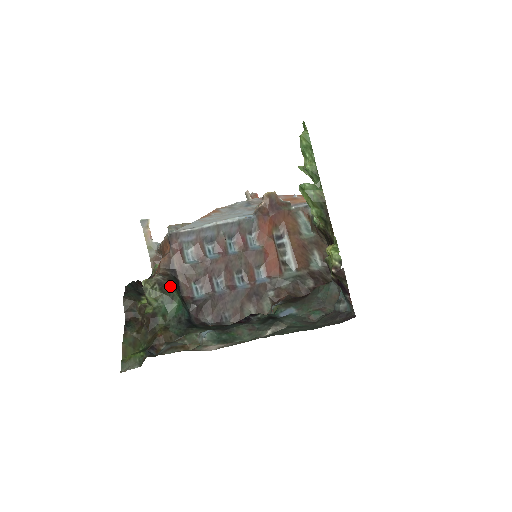
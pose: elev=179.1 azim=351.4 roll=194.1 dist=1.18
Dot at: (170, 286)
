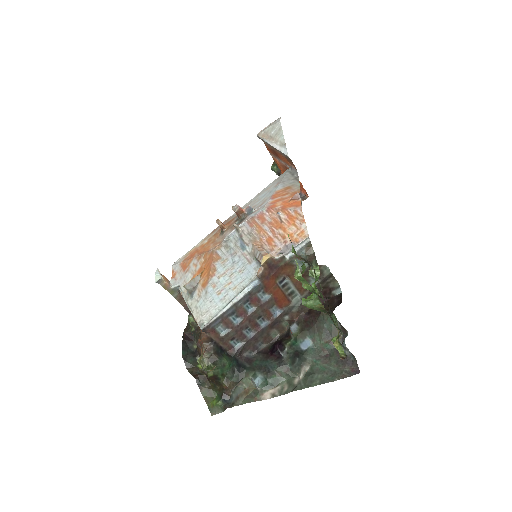
Dot at: (218, 358)
